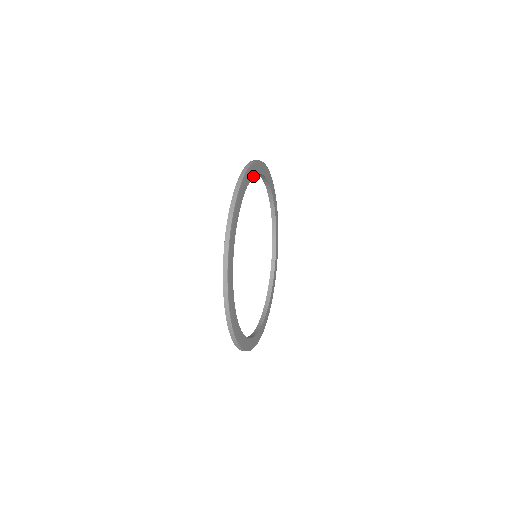
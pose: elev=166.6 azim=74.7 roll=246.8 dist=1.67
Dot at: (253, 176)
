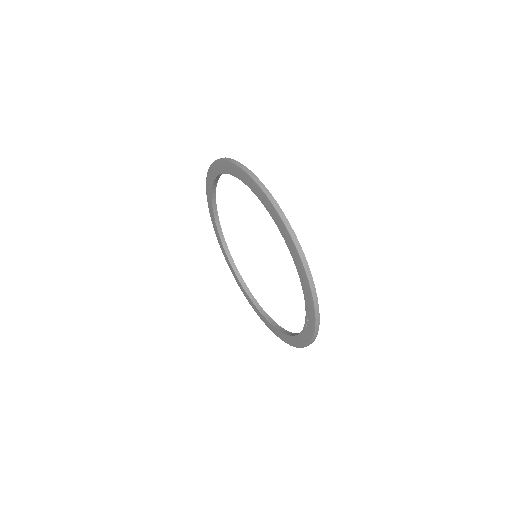
Dot at: occluded
